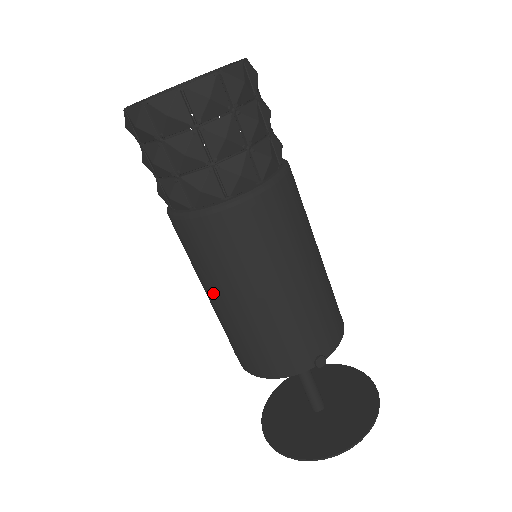
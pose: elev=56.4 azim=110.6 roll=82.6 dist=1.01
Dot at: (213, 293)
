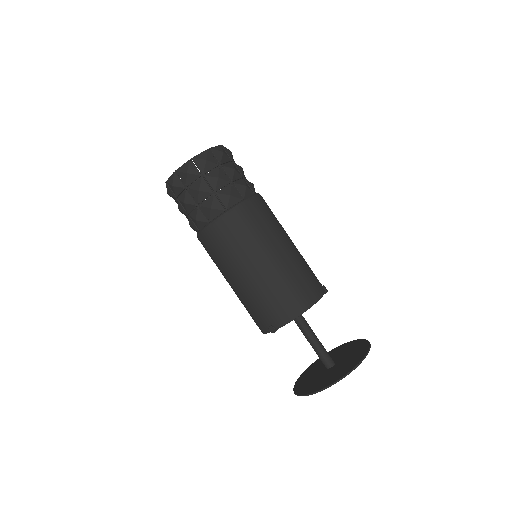
Dot at: occluded
